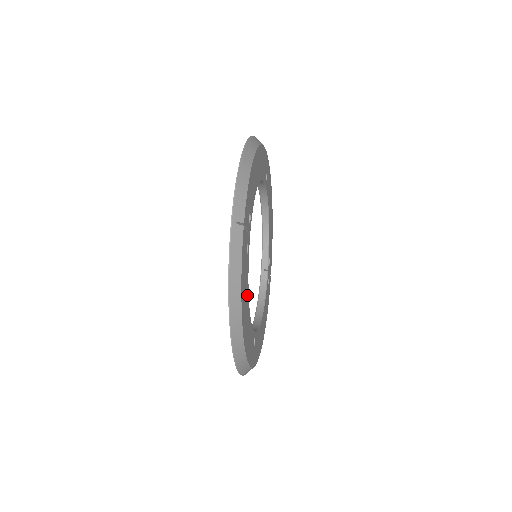
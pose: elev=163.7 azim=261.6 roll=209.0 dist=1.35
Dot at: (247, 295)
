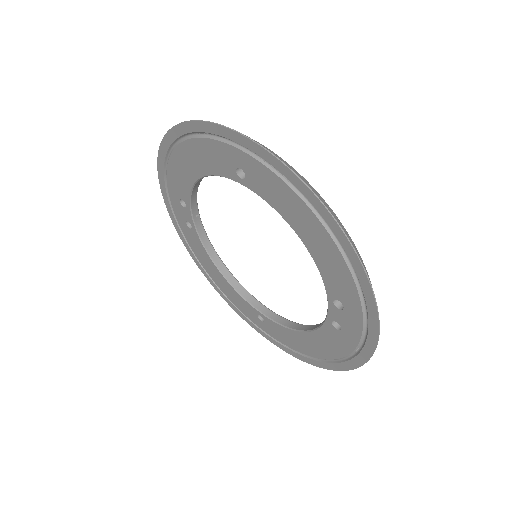
Dot at: occluded
